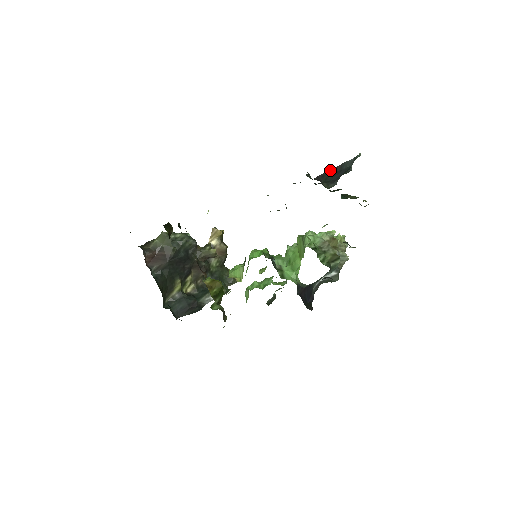
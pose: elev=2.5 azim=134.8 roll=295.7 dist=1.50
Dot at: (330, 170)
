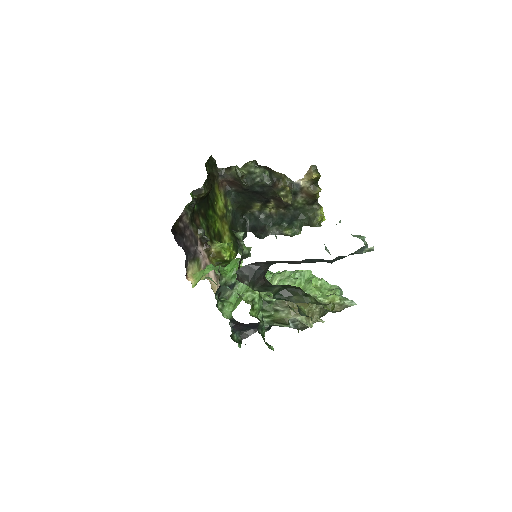
Dot at: (281, 261)
